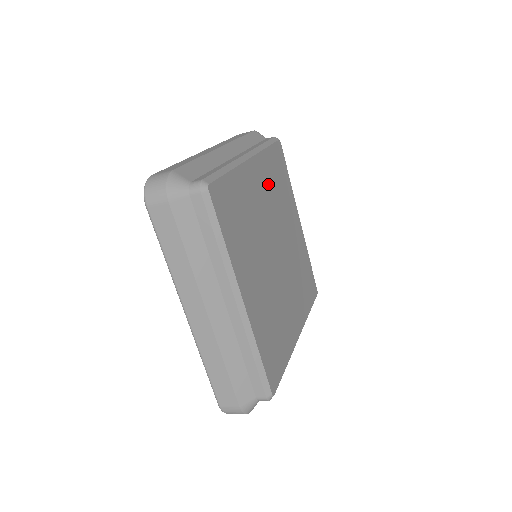
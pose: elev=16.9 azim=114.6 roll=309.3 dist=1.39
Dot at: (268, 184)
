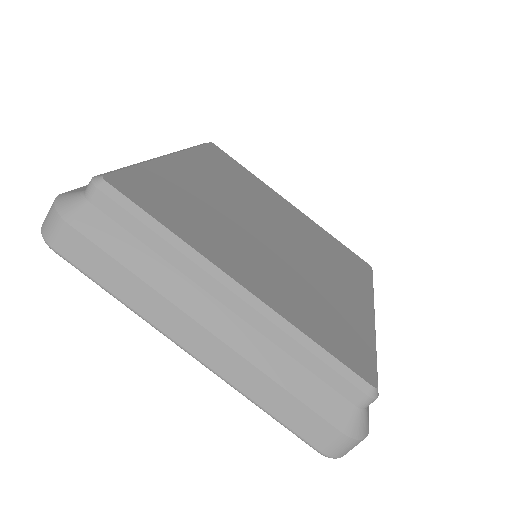
Dot at: (216, 176)
